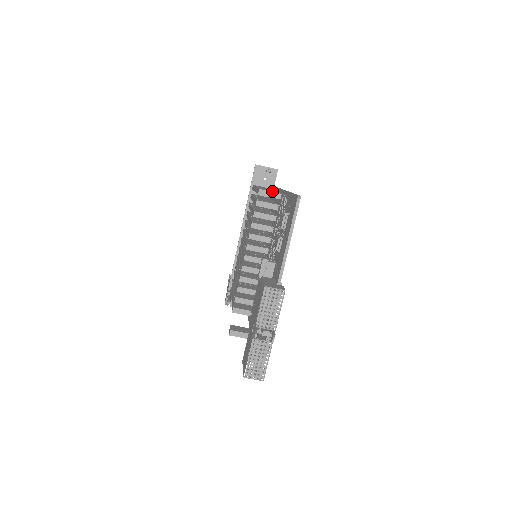
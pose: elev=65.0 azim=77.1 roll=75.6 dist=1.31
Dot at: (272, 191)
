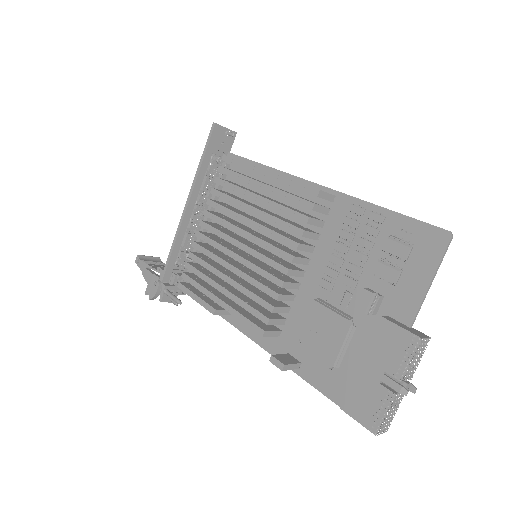
Dot at: occluded
